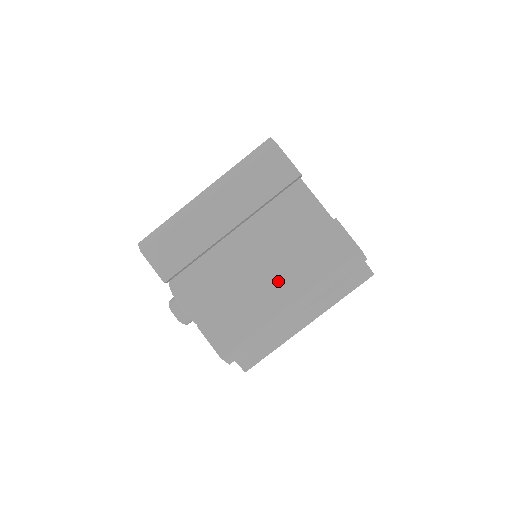
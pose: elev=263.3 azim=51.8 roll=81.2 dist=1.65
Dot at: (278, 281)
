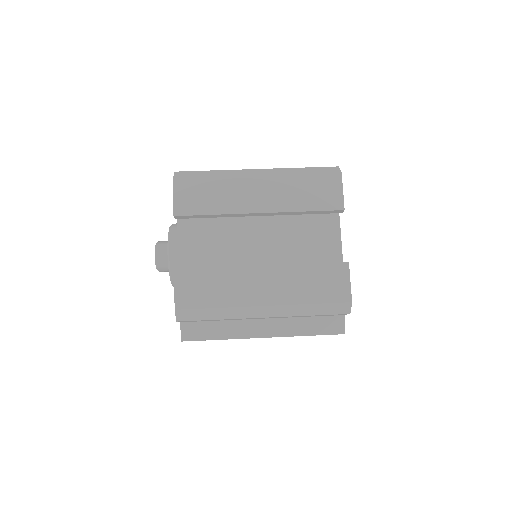
Dot at: (268, 279)
